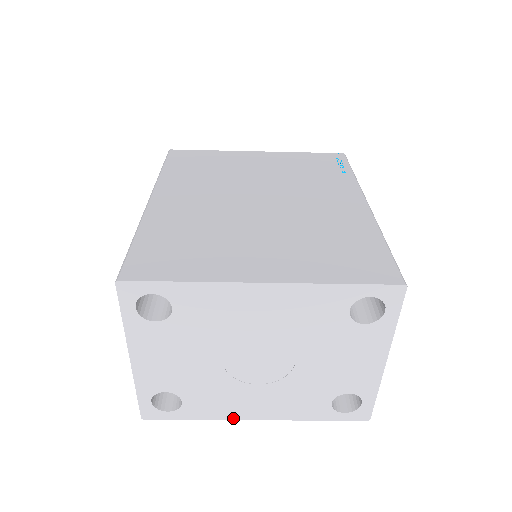
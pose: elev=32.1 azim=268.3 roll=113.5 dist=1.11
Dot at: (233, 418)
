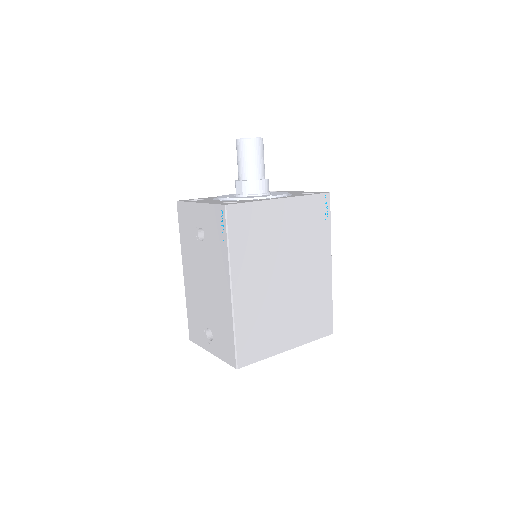
Dot at: occluded
